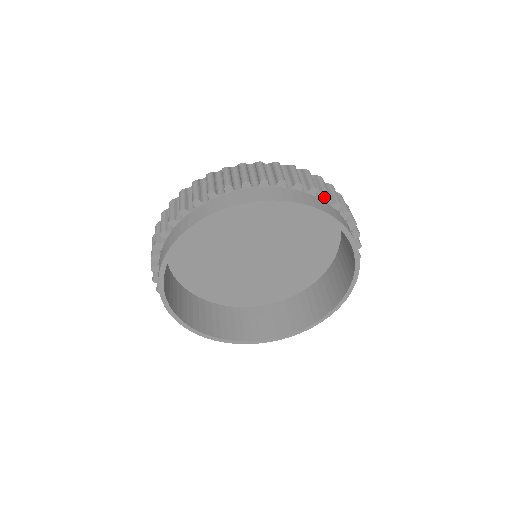
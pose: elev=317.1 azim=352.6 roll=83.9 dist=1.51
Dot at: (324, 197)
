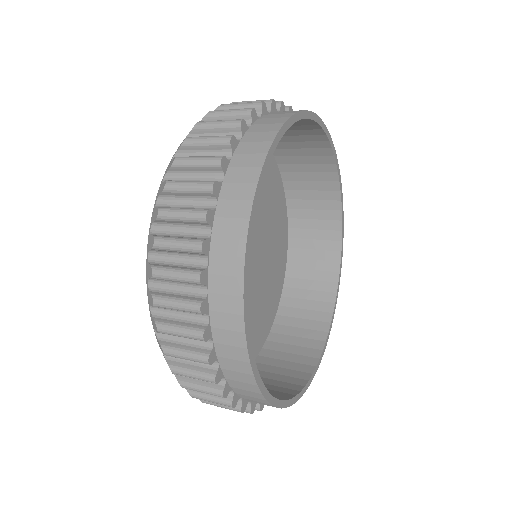
Dot at: occluded
